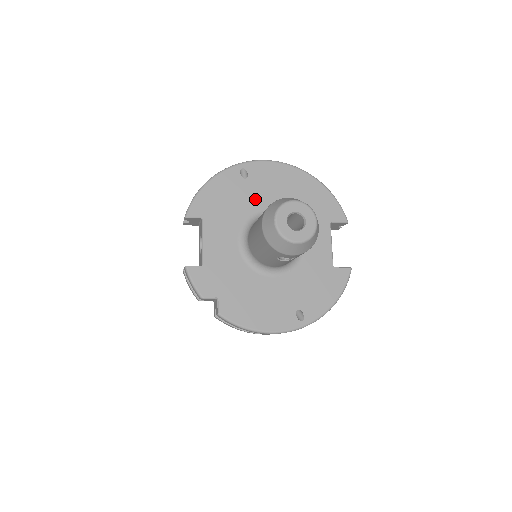
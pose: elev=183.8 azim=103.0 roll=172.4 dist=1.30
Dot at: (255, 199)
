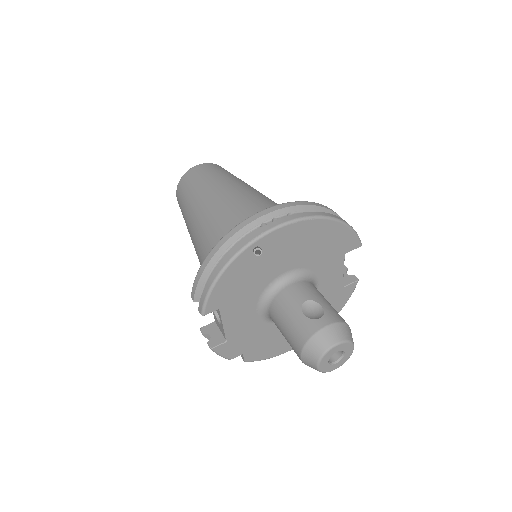
Dot at: (271, 269)
